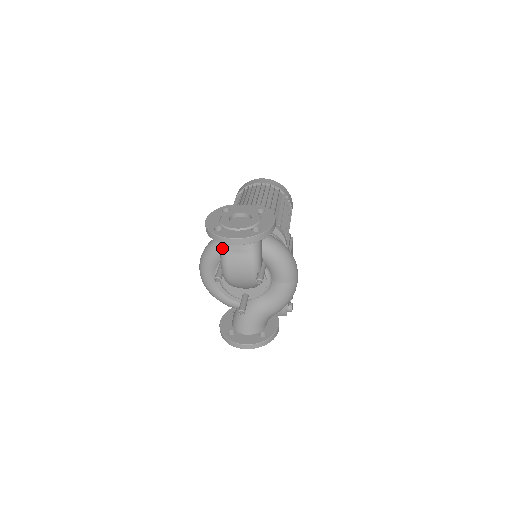
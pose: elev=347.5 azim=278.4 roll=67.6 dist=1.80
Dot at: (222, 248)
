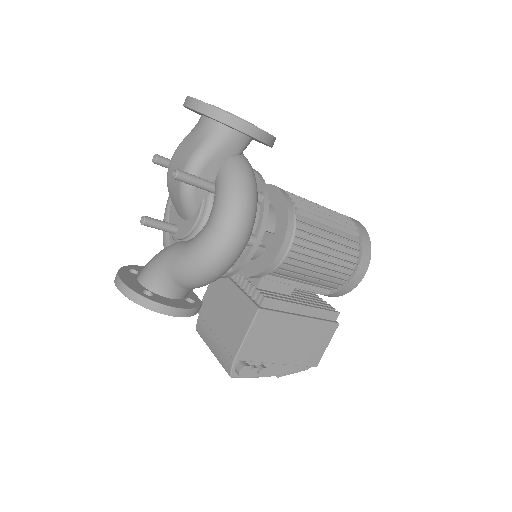
Dot at: occluded
